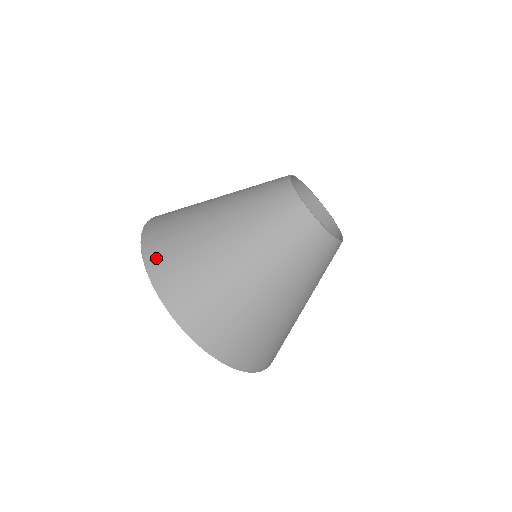
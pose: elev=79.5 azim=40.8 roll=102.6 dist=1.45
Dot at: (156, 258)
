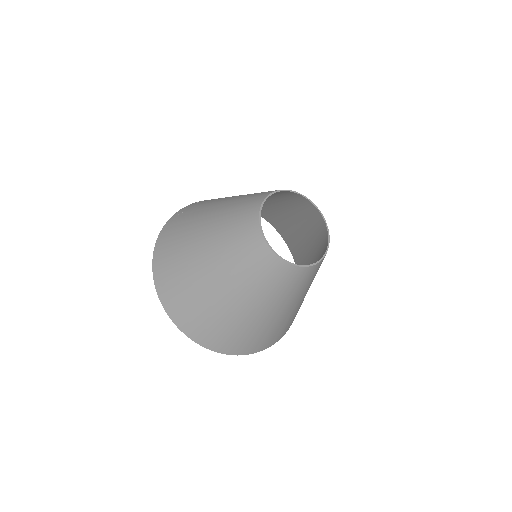
Dot at: (164, 237)
